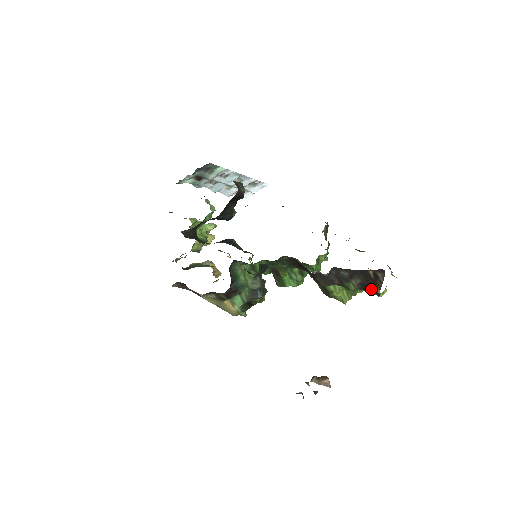
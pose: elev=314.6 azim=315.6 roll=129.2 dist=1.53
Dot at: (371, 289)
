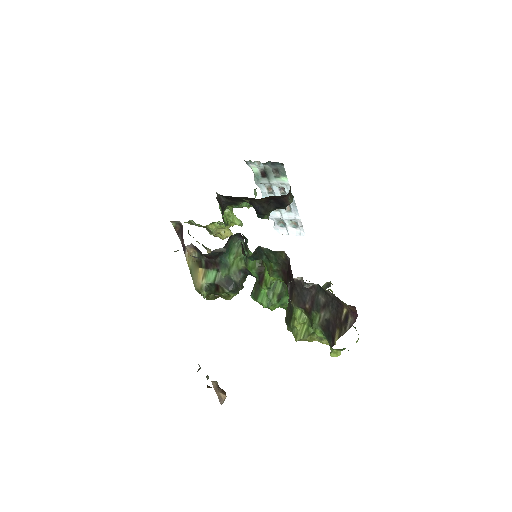
Dot at: (332, 333)
